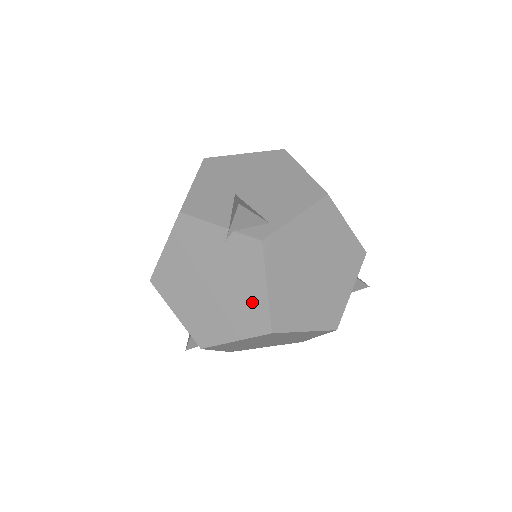
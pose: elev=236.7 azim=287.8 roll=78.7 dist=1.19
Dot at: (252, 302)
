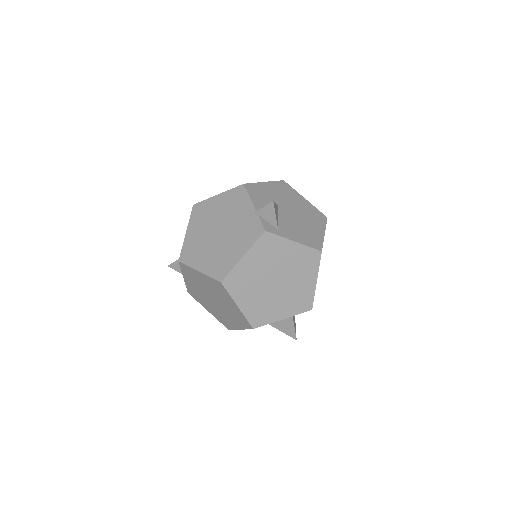
Dot at: (229, 258)
